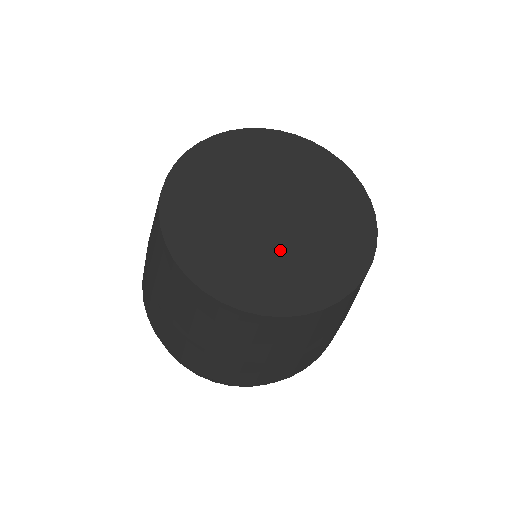
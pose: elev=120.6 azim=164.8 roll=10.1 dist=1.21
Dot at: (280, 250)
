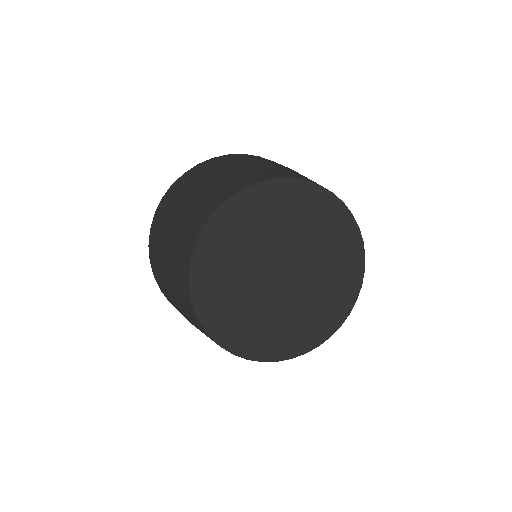
Dot at: (283, 309)
